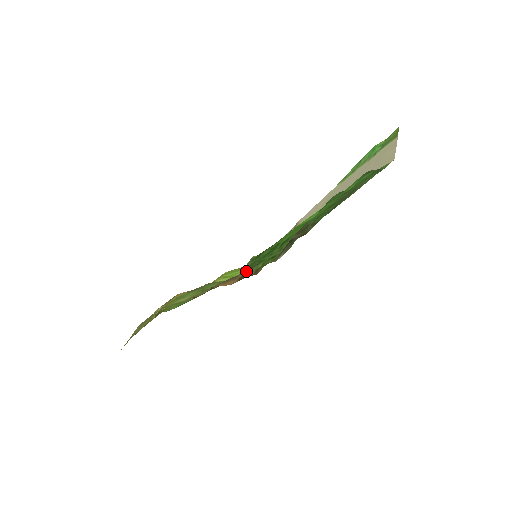
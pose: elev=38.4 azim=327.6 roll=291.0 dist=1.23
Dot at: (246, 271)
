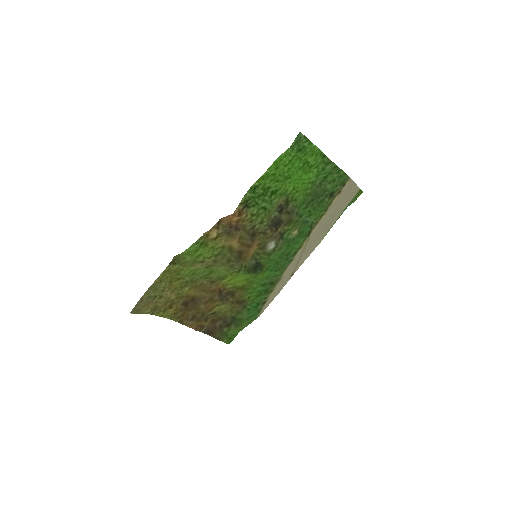
Dot at: (245, 206)
